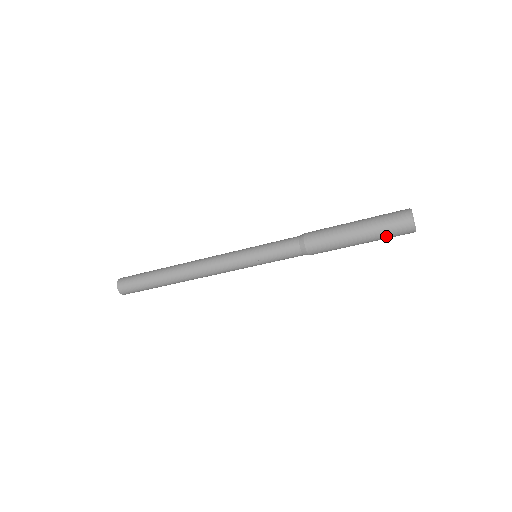
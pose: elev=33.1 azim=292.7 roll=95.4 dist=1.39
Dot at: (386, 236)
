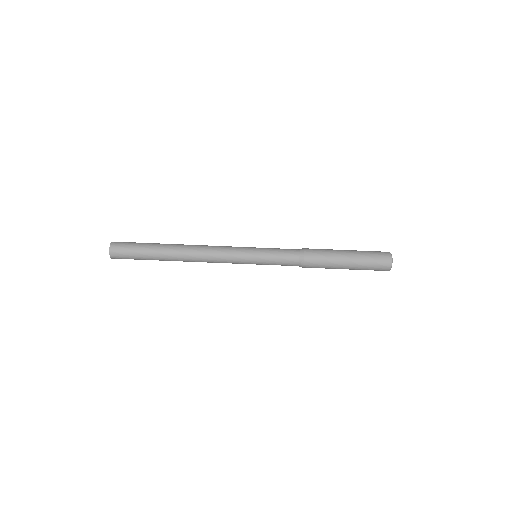
Dot at: (370, 262)
